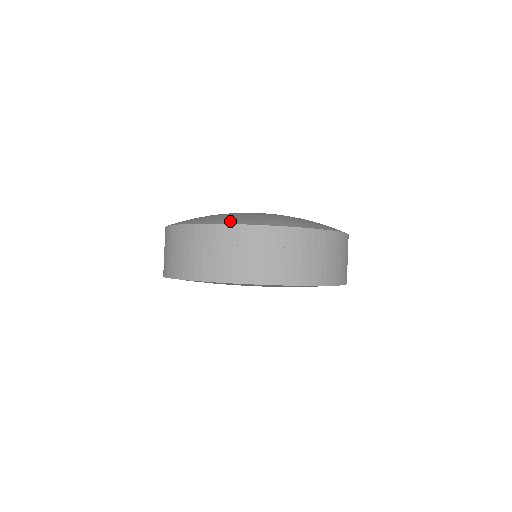
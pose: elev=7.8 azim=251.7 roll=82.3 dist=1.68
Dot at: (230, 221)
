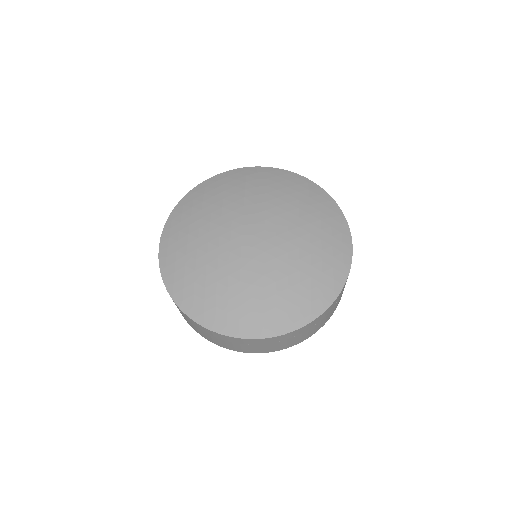
Dot at: (198, 314)
